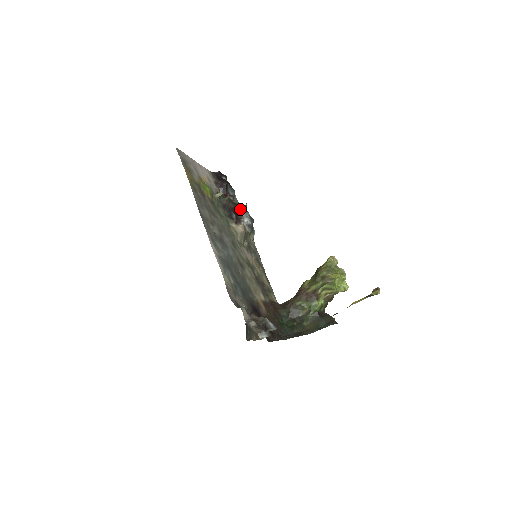
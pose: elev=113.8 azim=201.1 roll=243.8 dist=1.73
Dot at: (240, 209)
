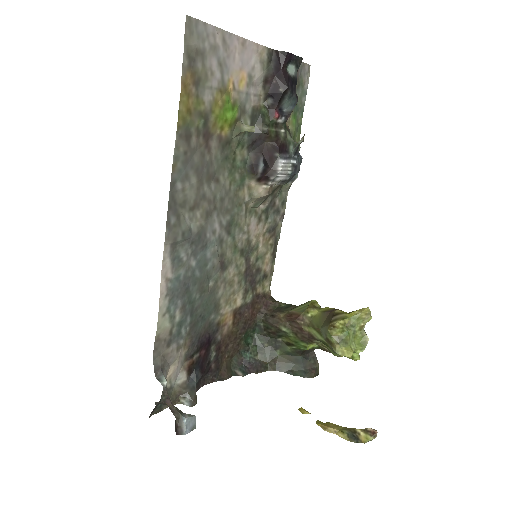
Dot at: (281, 154)
